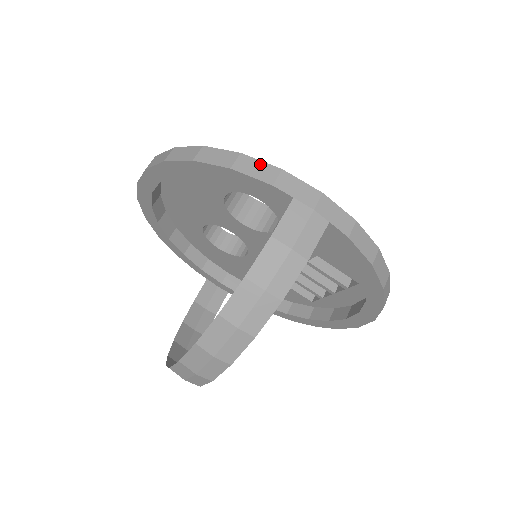
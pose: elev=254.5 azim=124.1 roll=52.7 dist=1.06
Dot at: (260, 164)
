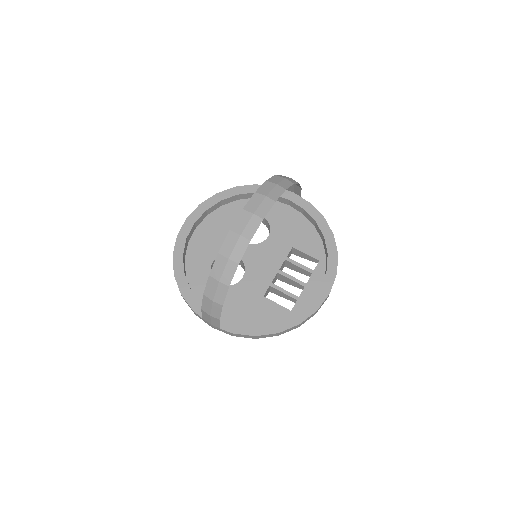
Dot at: occluded
